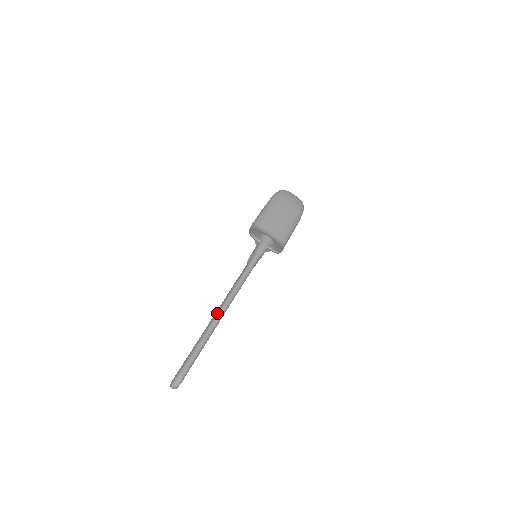
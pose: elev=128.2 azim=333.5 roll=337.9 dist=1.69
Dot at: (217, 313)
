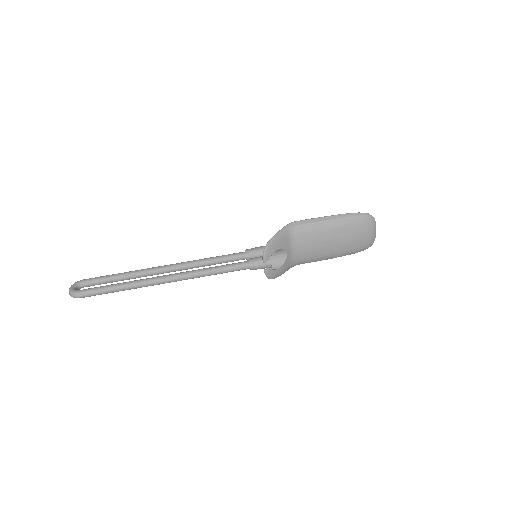
Dot at: (156, 279)
